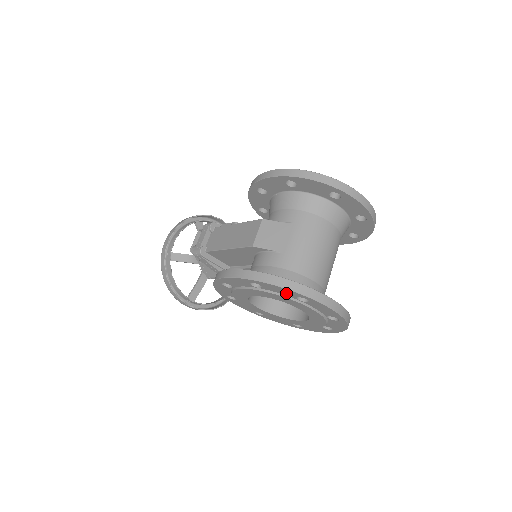
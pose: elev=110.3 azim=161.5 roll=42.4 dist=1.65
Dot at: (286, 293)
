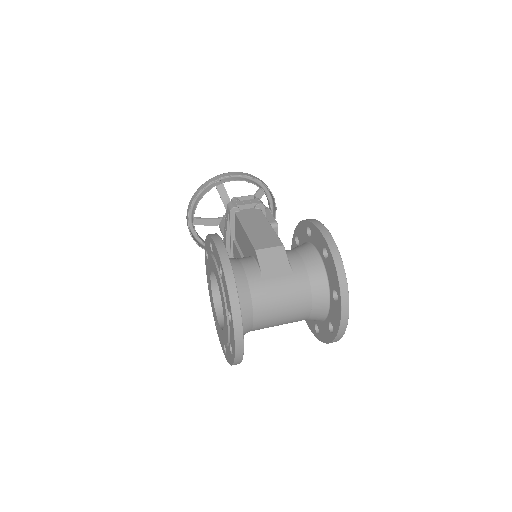
Dot at: (227, 300)
